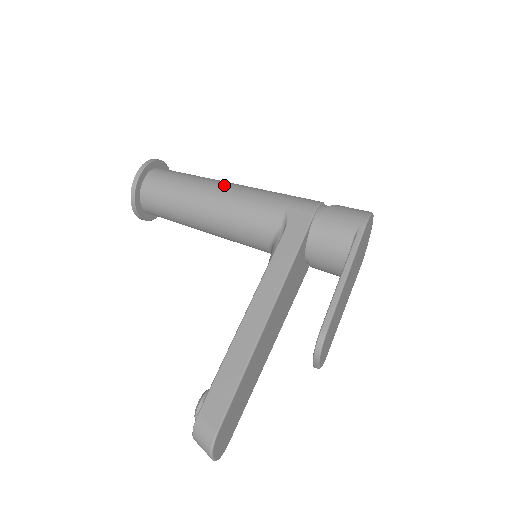
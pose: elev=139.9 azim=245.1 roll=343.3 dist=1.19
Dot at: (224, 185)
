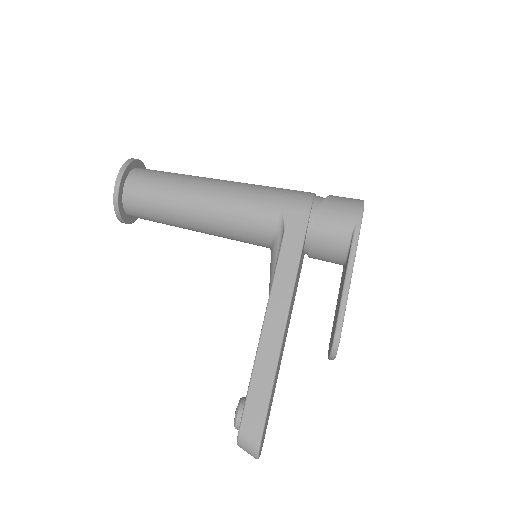
Dot at: (211, 186)
